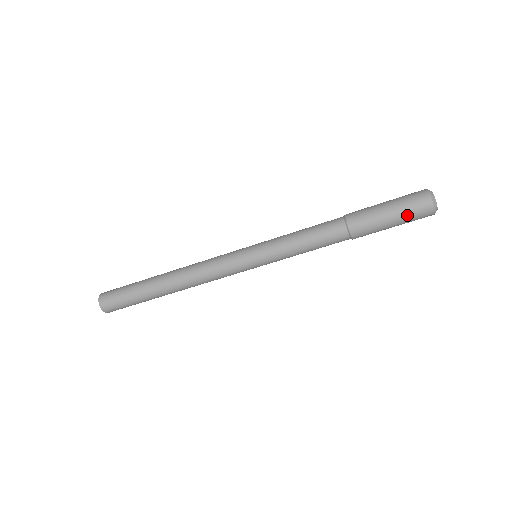
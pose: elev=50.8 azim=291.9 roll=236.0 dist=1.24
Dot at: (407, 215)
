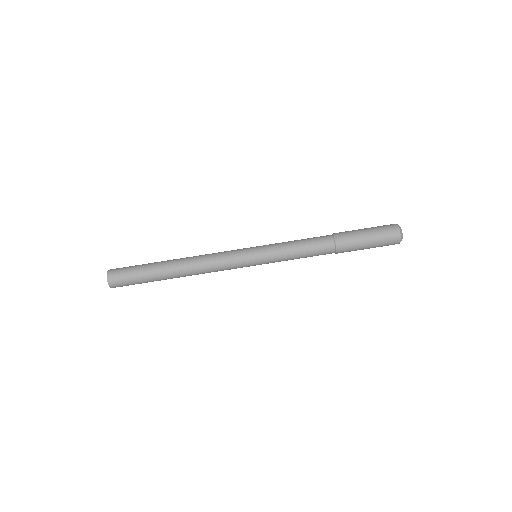
Dot at: (377, 228)
